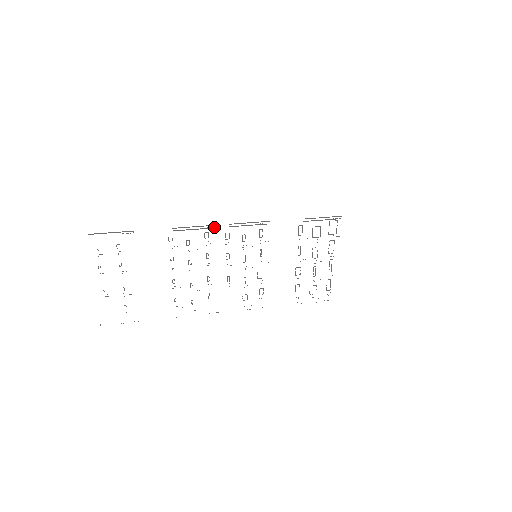
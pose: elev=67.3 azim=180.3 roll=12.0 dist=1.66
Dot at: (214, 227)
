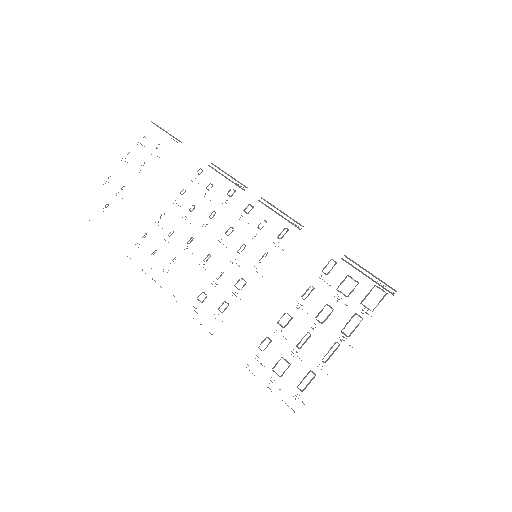
Dot at: occluded
